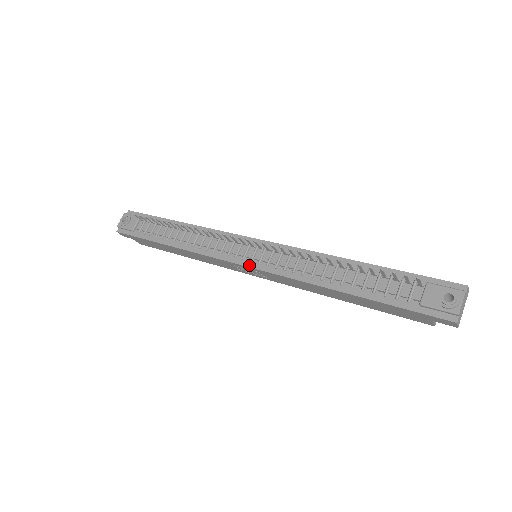
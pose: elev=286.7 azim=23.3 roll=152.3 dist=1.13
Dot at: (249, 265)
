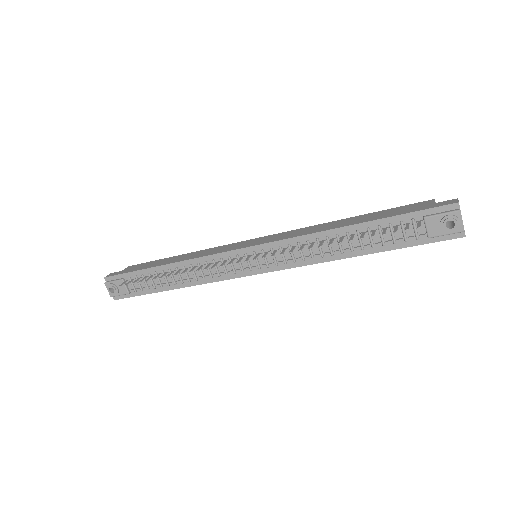
Dot at: (261, 272)
